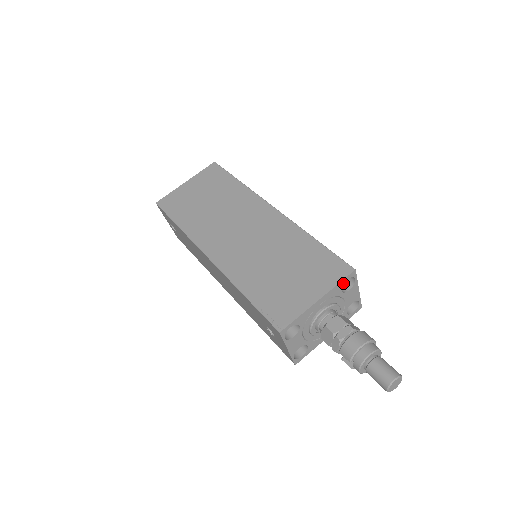
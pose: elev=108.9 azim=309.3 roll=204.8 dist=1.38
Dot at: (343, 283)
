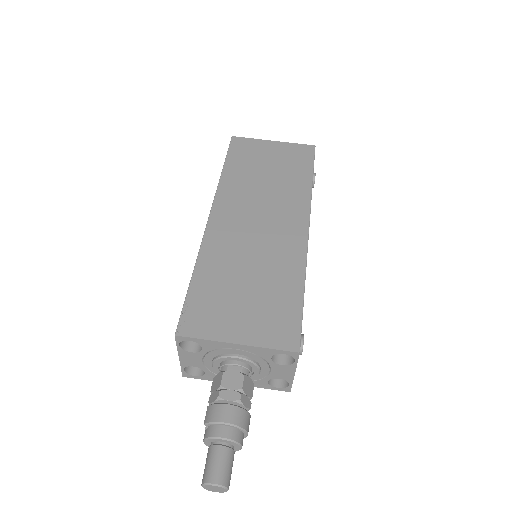
Dot at: (277, 353)
